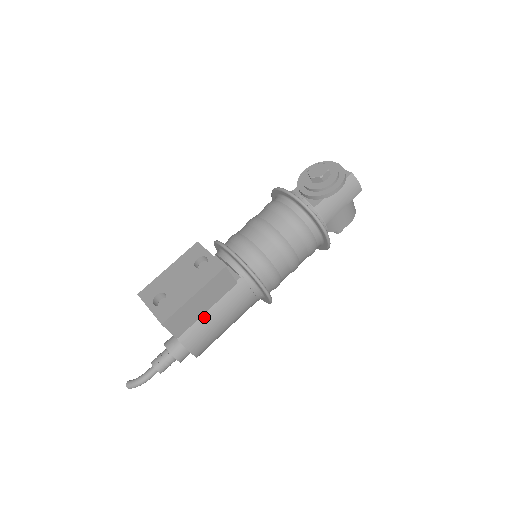
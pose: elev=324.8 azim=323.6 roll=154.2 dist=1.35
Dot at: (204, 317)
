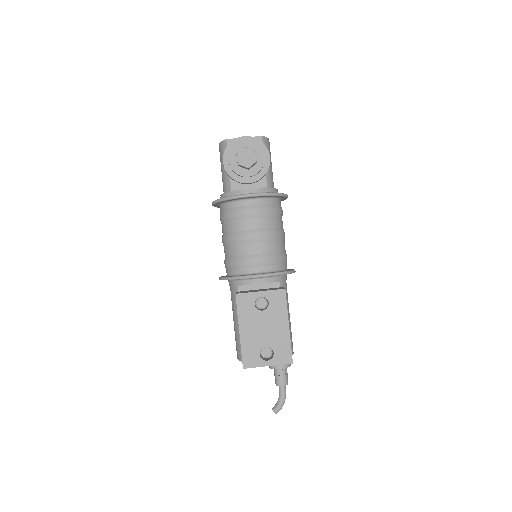
Dot at: occluded
